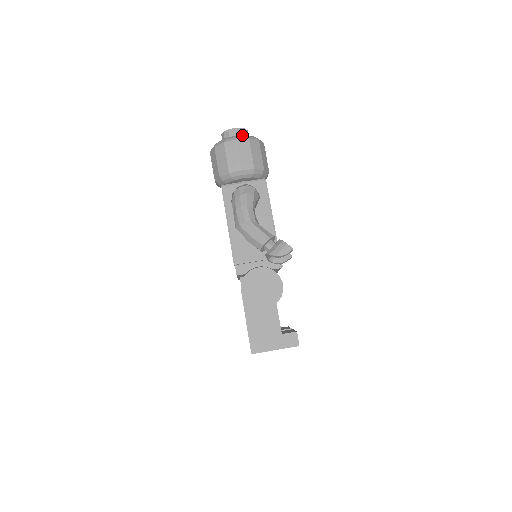
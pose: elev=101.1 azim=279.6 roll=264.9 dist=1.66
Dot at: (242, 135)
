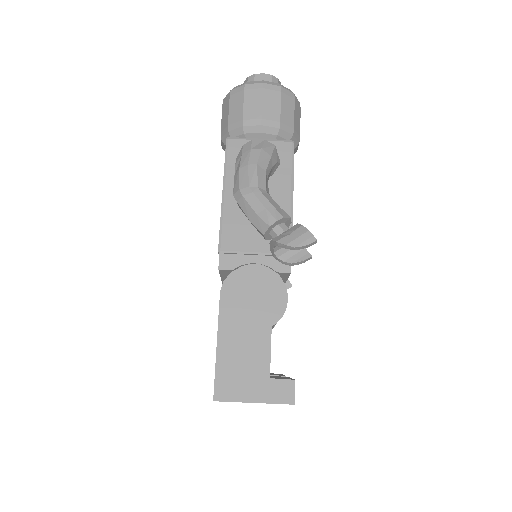
Dot at: (272, 82)
